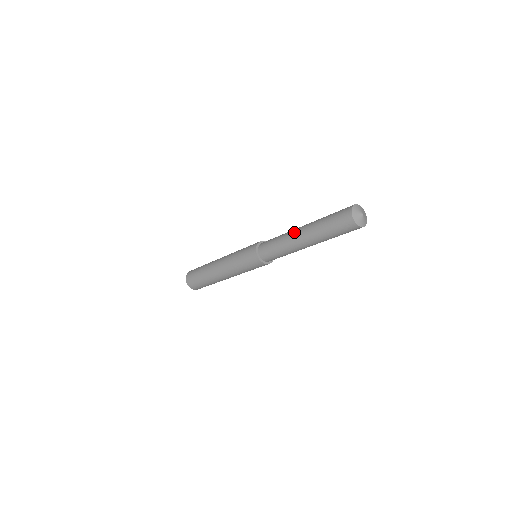
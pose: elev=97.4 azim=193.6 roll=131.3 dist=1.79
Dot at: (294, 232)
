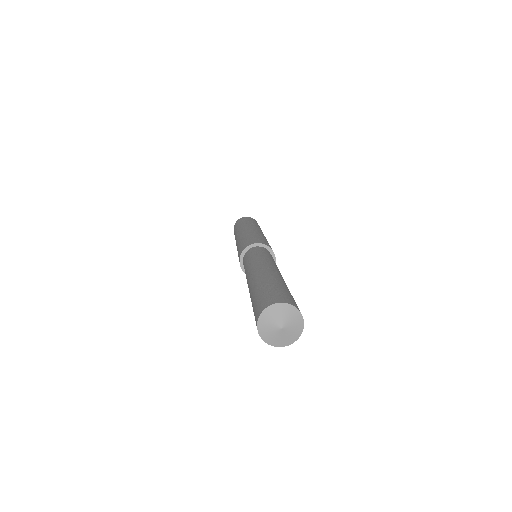
Dot at: (247, 282)
